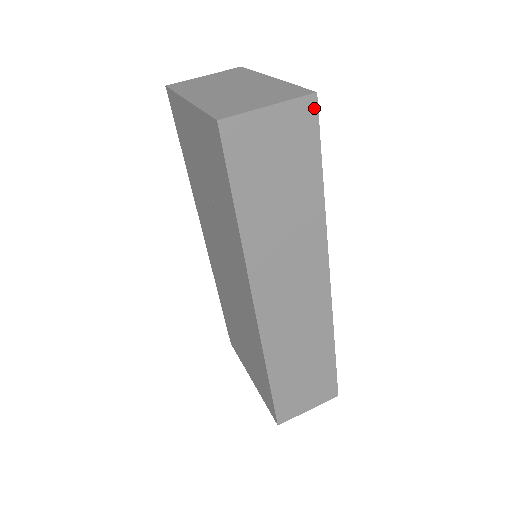
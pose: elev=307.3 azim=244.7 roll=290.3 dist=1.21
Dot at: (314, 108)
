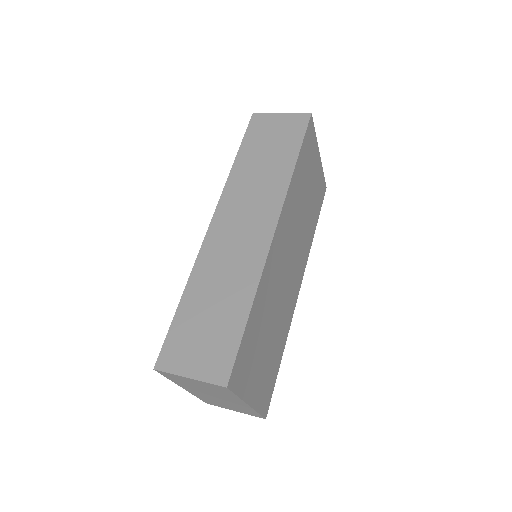
Dot at: (307, 119)
